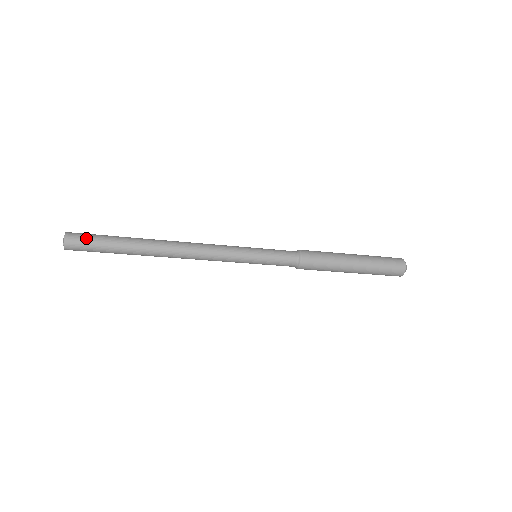
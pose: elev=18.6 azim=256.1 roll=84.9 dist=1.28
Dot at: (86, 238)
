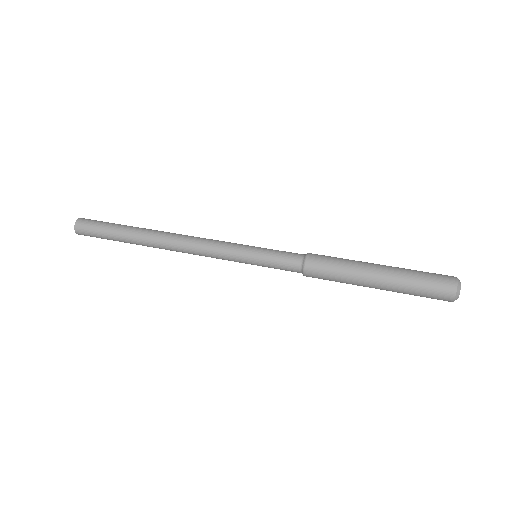
Dot at: (93, 236)
